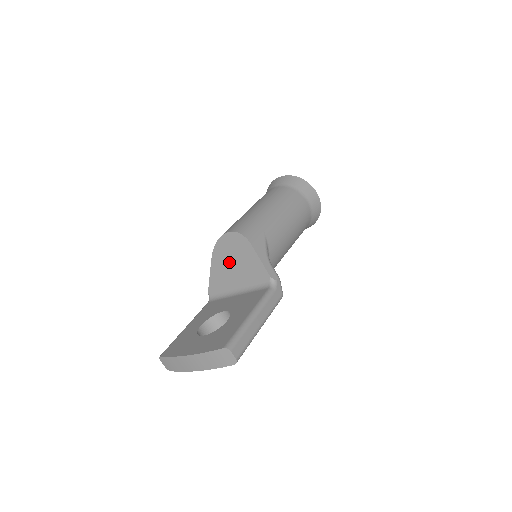
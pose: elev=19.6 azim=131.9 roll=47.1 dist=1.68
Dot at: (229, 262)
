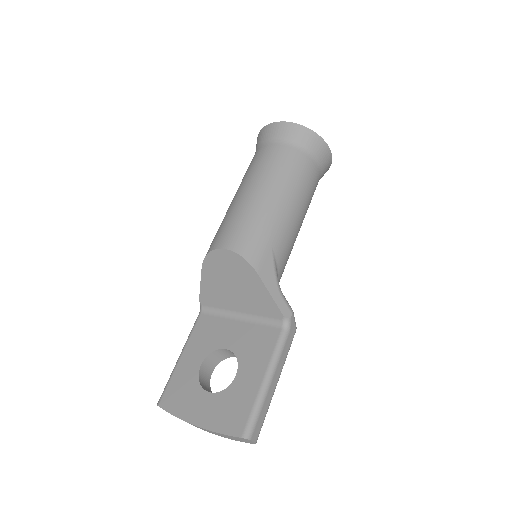
Dot at: (227, 281)
